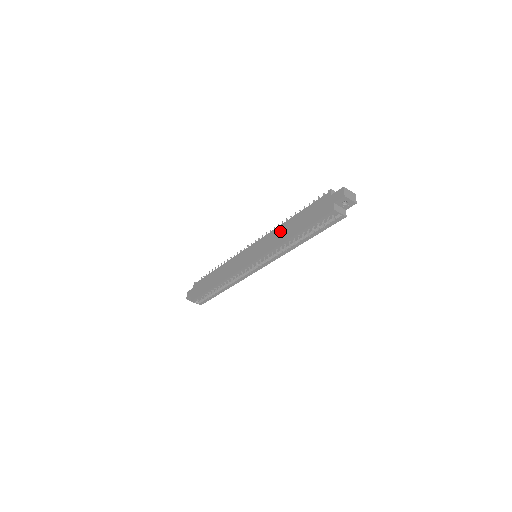
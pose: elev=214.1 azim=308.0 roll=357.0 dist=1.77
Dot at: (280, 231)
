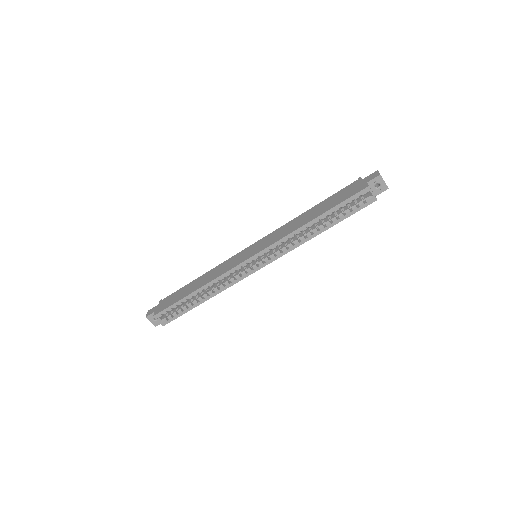
Dot at: (295, 221)
